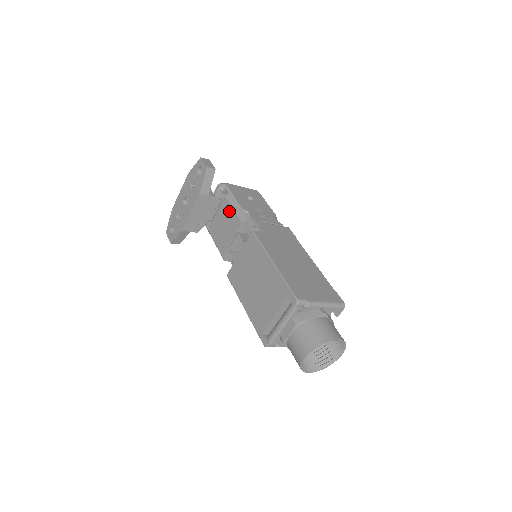
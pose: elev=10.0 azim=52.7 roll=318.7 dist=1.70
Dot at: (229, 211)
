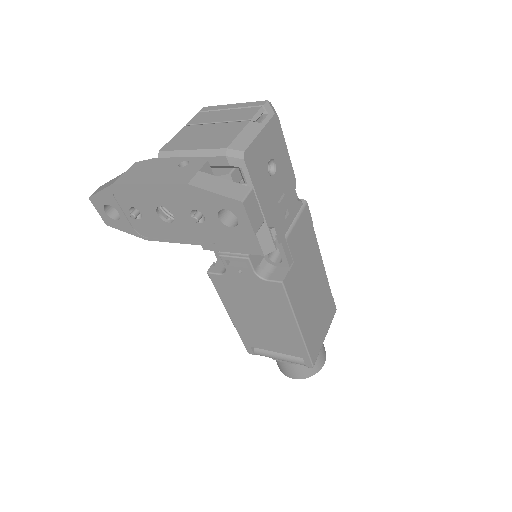
Dot at: occluded
